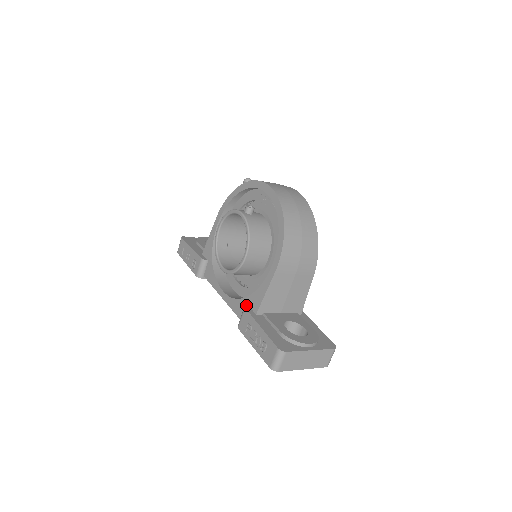
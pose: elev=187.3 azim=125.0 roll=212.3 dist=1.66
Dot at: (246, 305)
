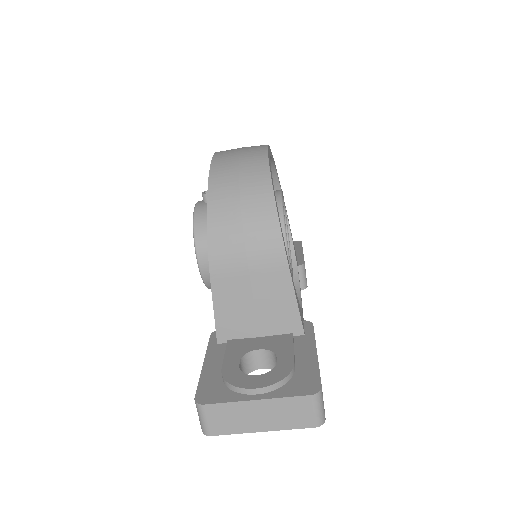
Dot at: occluded
